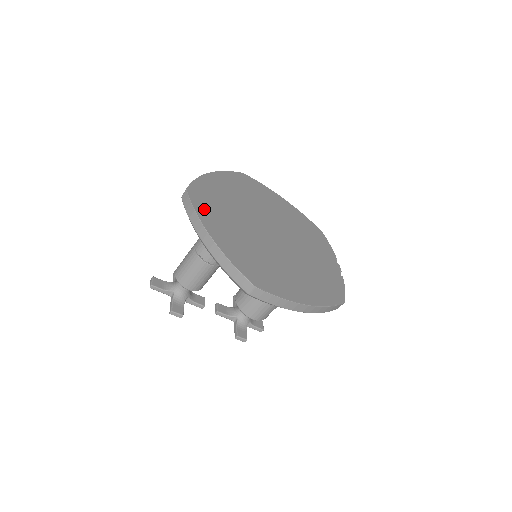
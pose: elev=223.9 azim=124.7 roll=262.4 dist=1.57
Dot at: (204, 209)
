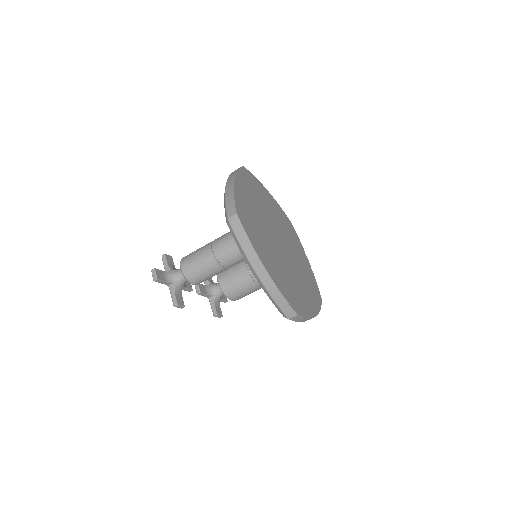
Dot at: (252, 236)
